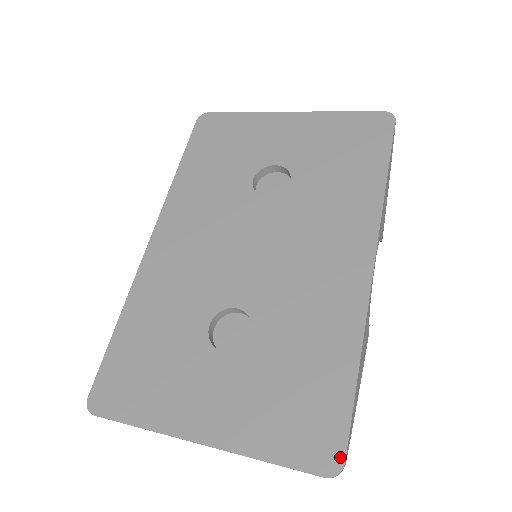
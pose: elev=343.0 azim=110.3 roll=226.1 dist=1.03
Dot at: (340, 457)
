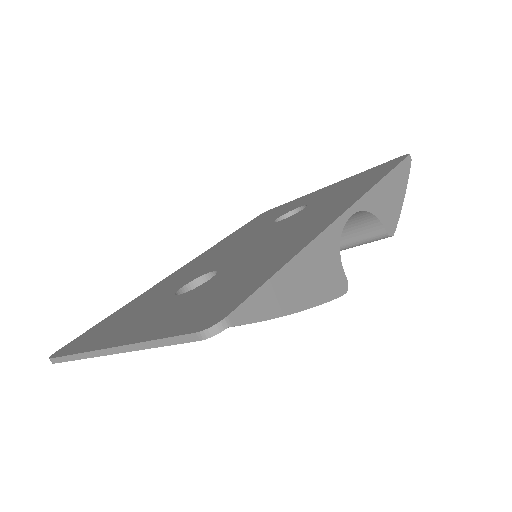
Dot at: (225, 314)
